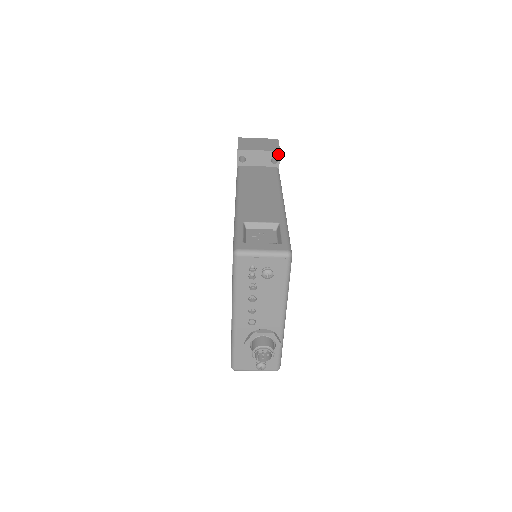
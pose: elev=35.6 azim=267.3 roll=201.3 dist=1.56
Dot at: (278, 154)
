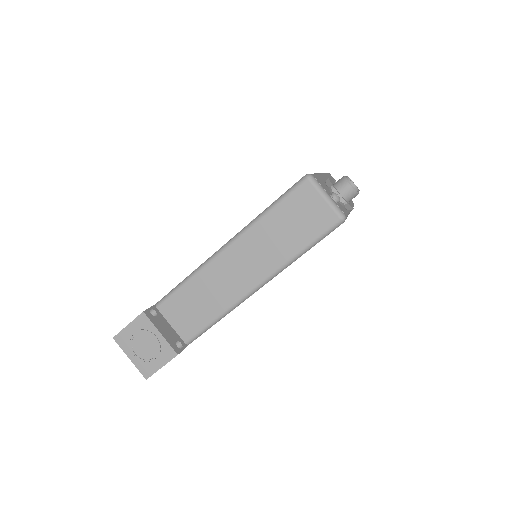
Dot at: occluded
